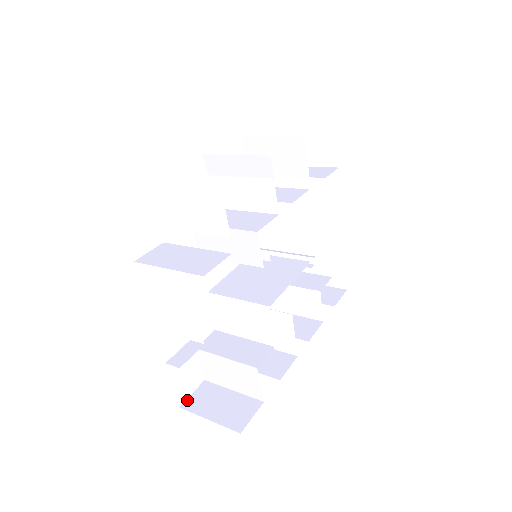
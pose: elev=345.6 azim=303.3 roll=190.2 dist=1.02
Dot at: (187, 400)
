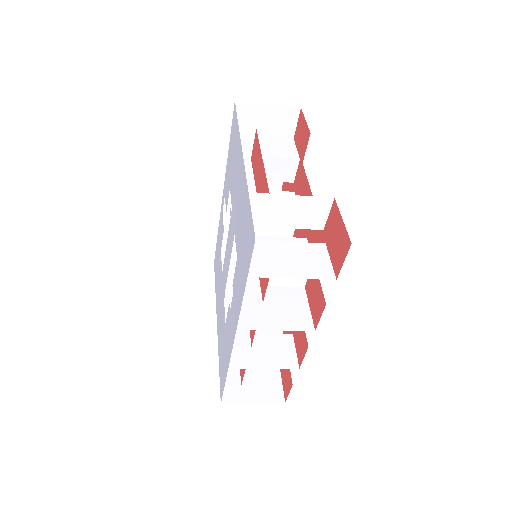
Dot at: occluded
